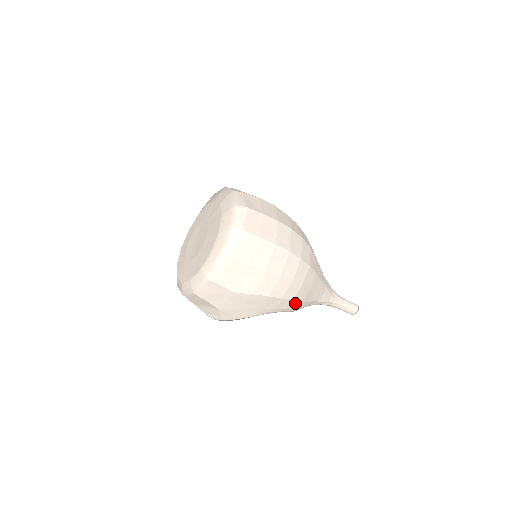
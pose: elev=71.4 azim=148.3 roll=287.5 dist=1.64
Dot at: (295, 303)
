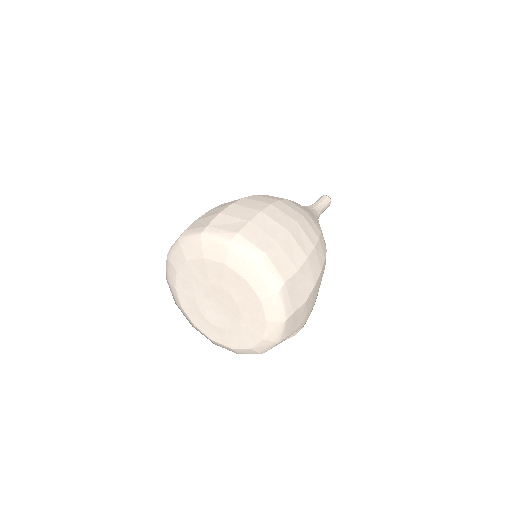
Dot at: occluded
